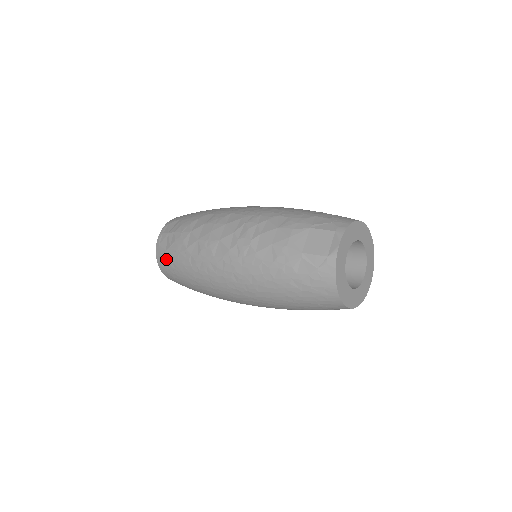
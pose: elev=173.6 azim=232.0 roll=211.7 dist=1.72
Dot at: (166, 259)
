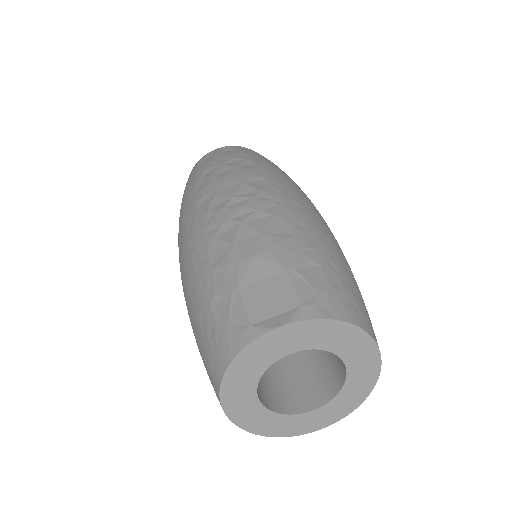
Dot at: (190, 176)
